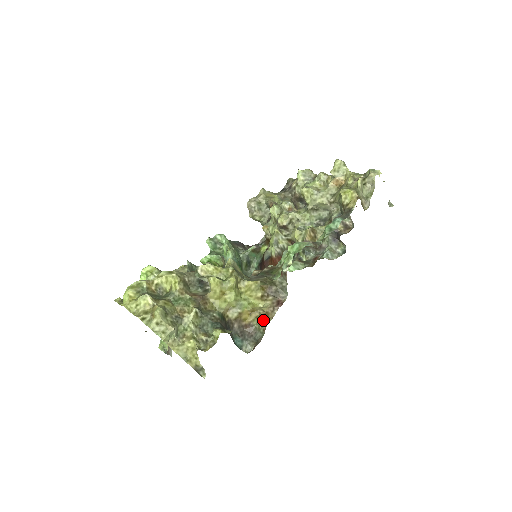
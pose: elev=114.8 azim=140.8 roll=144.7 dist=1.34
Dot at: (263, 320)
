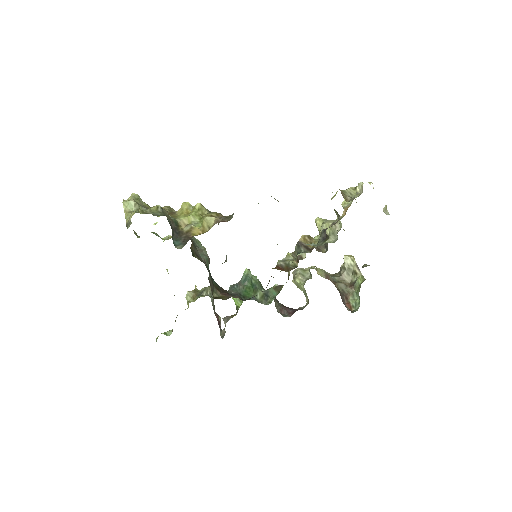
Dot at: occluded
